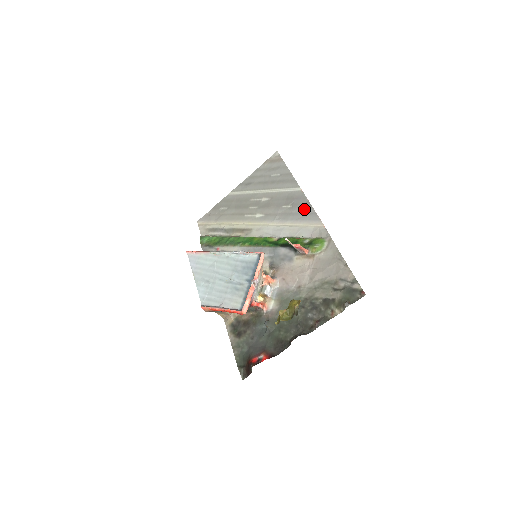
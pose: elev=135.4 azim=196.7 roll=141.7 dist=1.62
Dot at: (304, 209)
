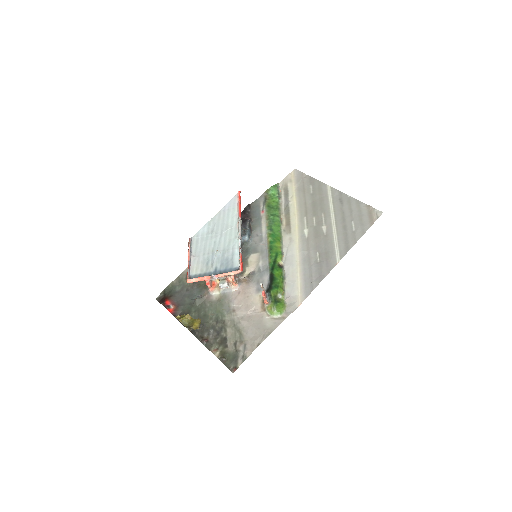
Dot at: (316, 276)
